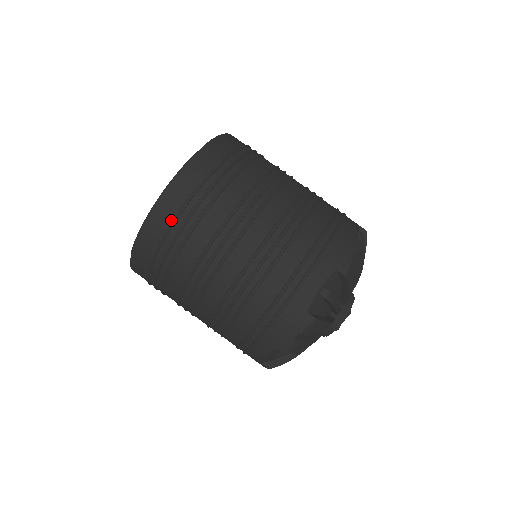
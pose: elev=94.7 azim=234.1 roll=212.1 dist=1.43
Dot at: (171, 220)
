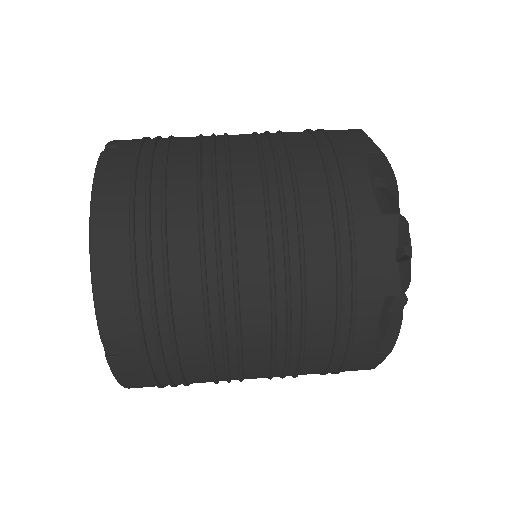
Dot at: (127, 238)
